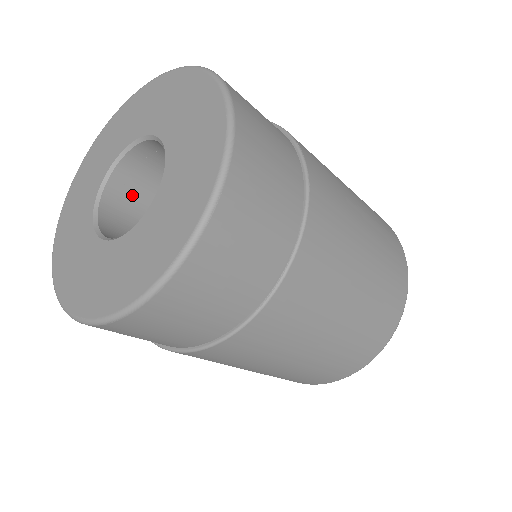
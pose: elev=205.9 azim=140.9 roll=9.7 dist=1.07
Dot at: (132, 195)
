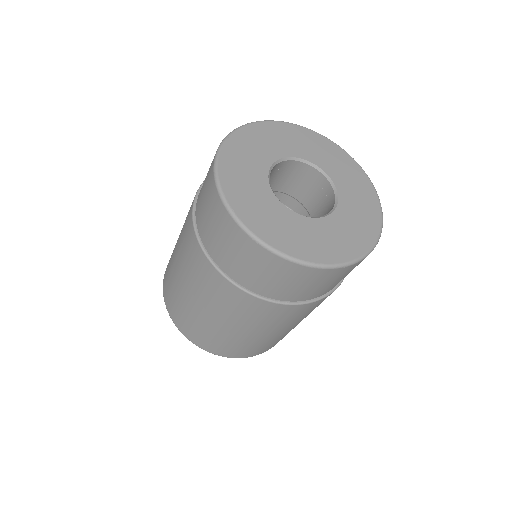
Dot at: (281, 174)
